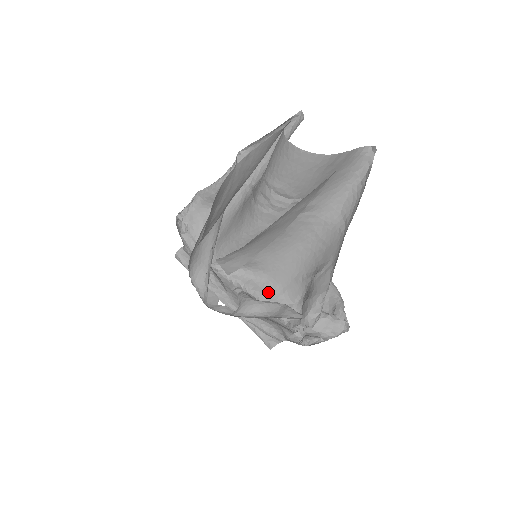
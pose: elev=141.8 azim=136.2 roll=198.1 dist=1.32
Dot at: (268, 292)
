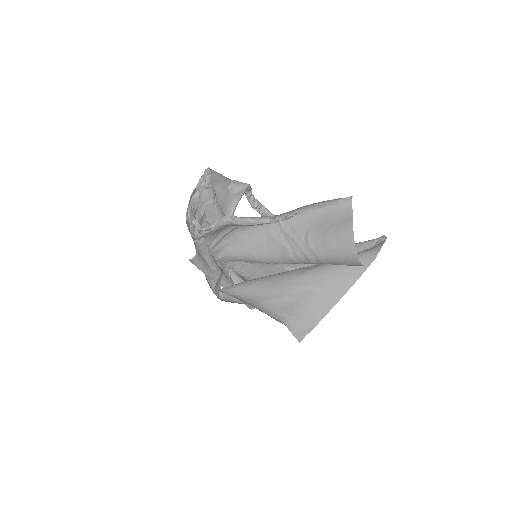
Dot at: (252, 271)
